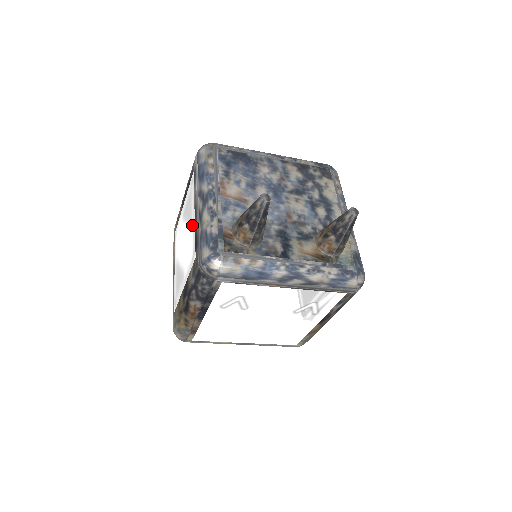
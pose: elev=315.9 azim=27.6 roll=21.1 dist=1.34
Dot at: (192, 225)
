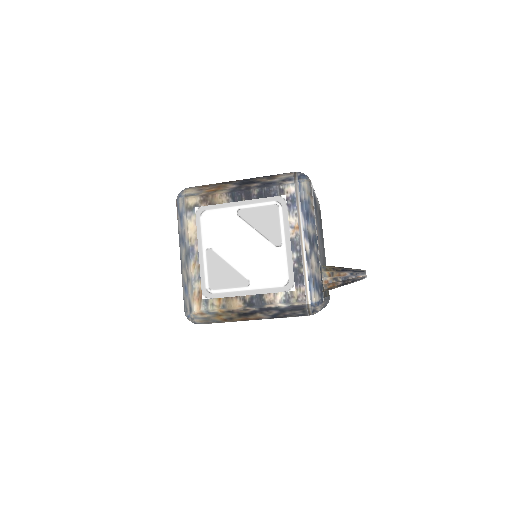
Dot at: (284, 252)
